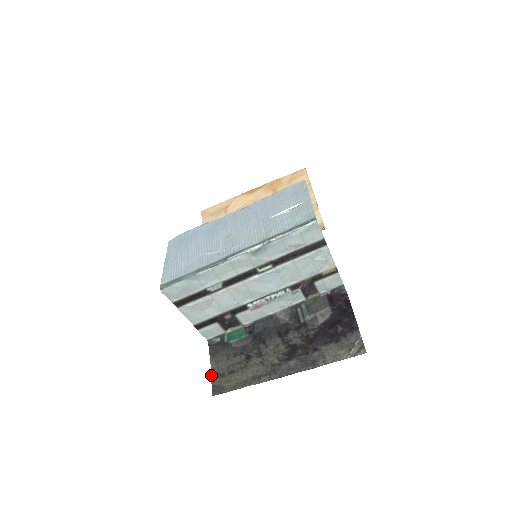
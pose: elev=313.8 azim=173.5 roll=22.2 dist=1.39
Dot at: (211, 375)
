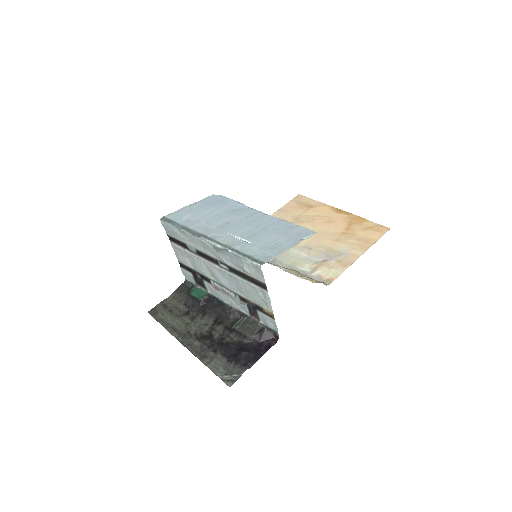
Dot at: (162, 301)
